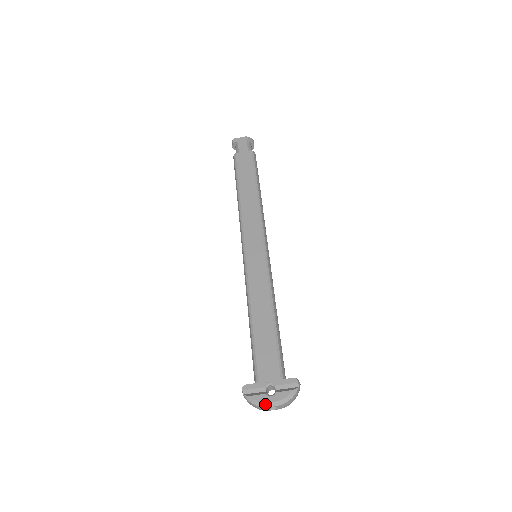
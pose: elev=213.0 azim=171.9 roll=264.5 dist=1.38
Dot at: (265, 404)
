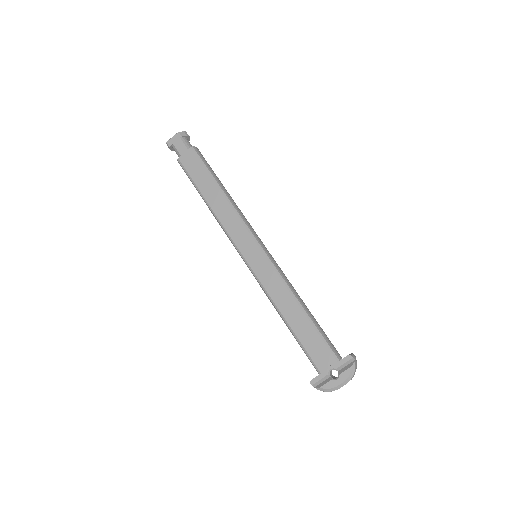
Dot at: (336, 388)
